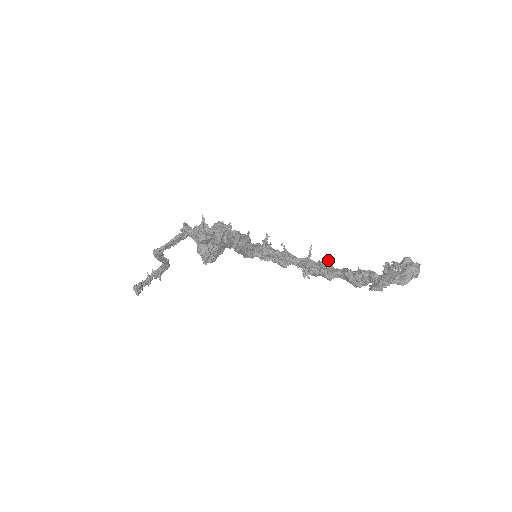
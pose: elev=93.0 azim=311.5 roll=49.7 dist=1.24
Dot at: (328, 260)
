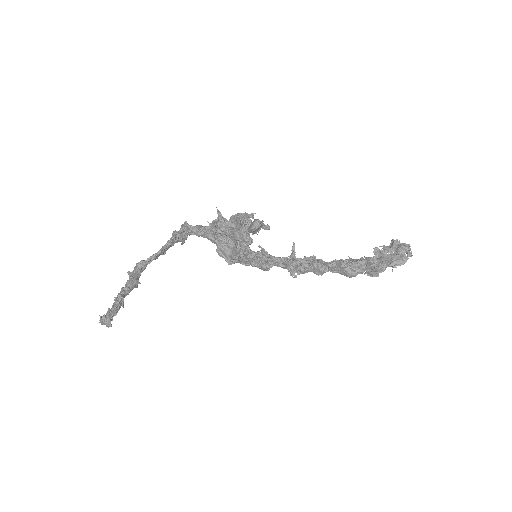
Dot at: occluded
